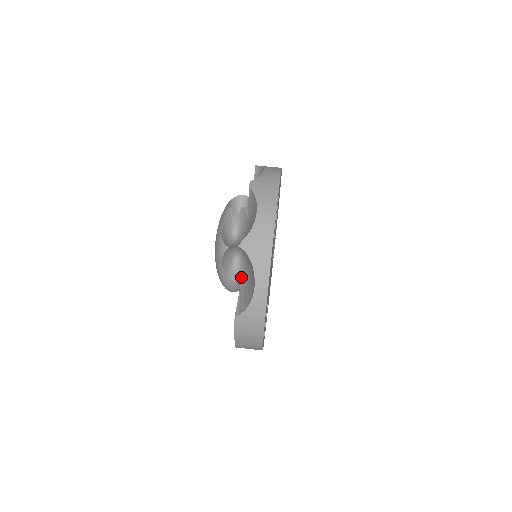
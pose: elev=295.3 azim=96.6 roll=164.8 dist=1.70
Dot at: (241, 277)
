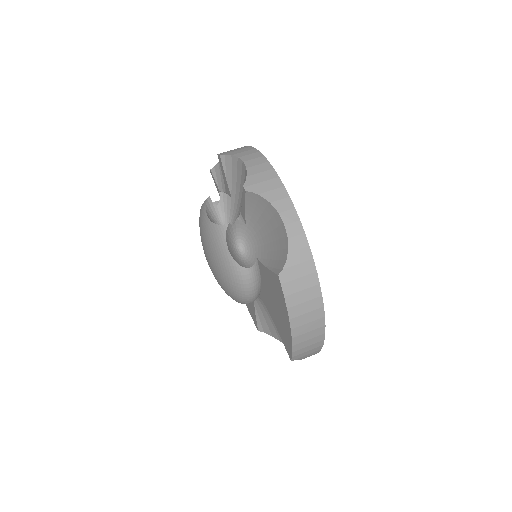
Dot at: (256, 259)
